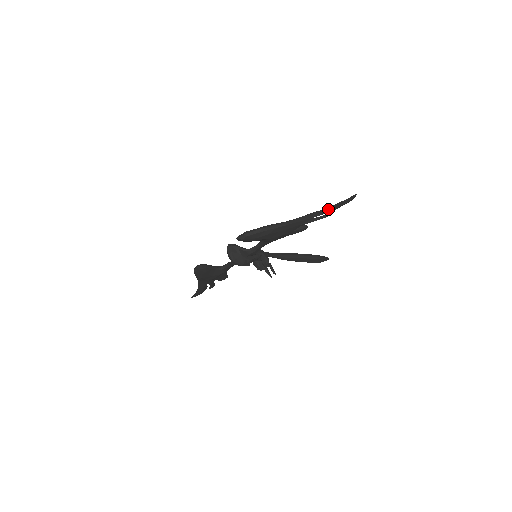
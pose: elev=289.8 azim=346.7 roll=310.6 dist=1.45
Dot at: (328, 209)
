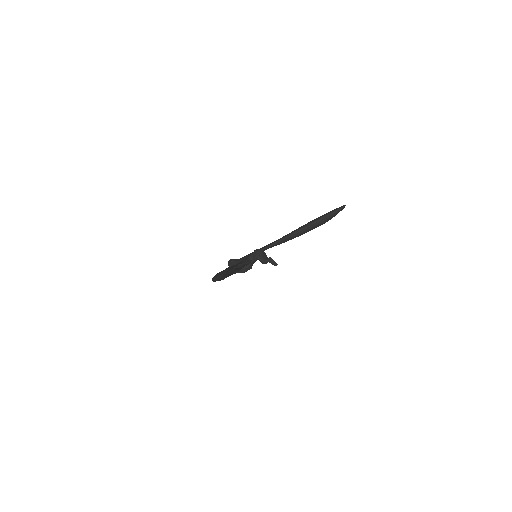
Dot at: occluded
